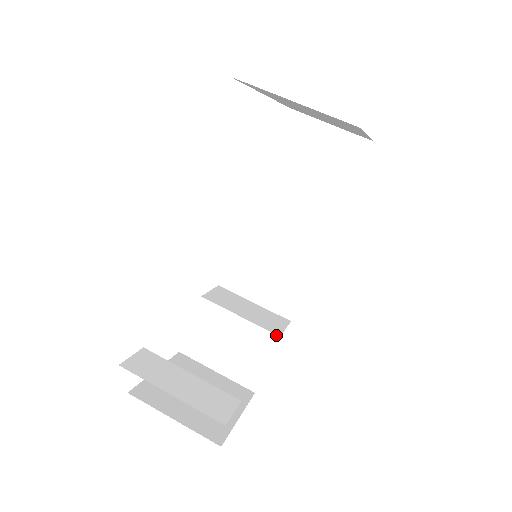
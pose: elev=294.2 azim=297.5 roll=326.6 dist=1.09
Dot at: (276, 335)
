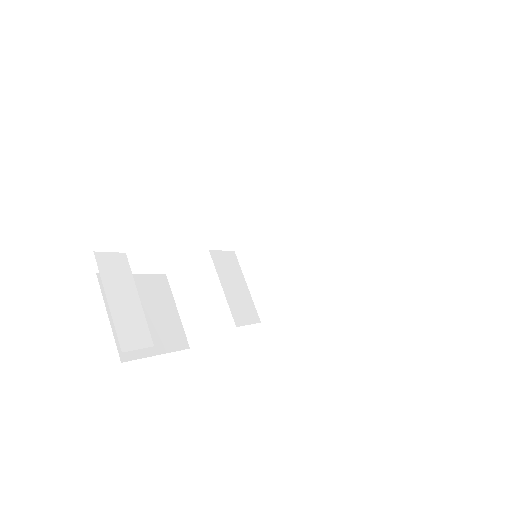
Dot at: (234, 323)
